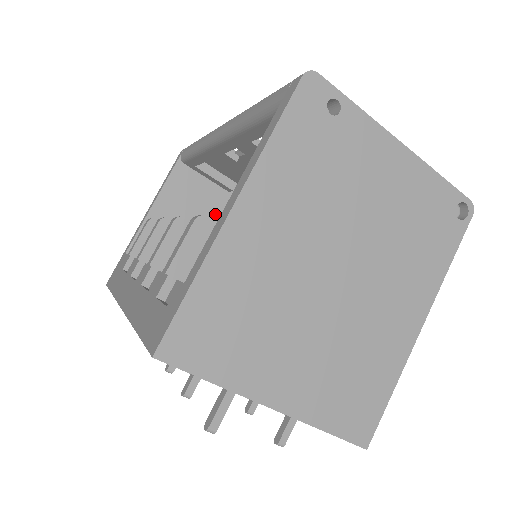
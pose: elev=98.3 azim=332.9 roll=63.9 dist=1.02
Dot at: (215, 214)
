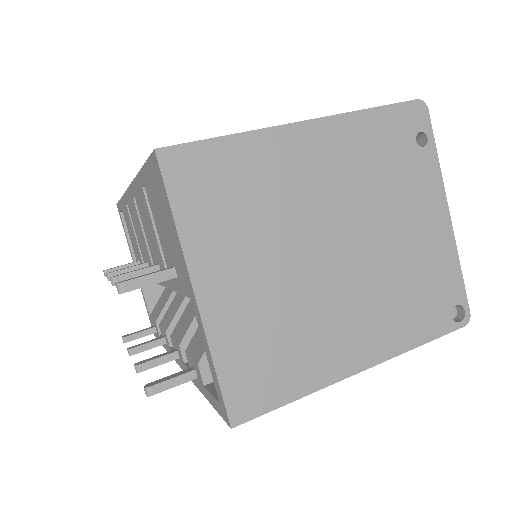
Dot at: occluded
